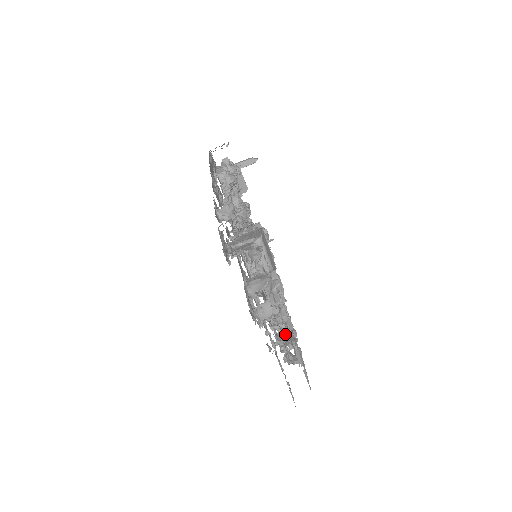
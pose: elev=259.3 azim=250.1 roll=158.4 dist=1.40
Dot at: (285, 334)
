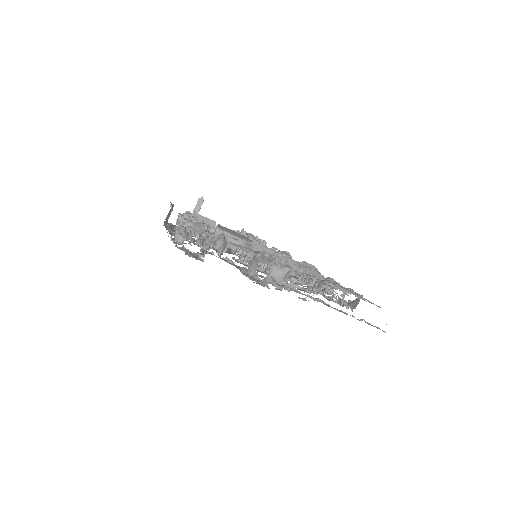
Dot at: occluded
